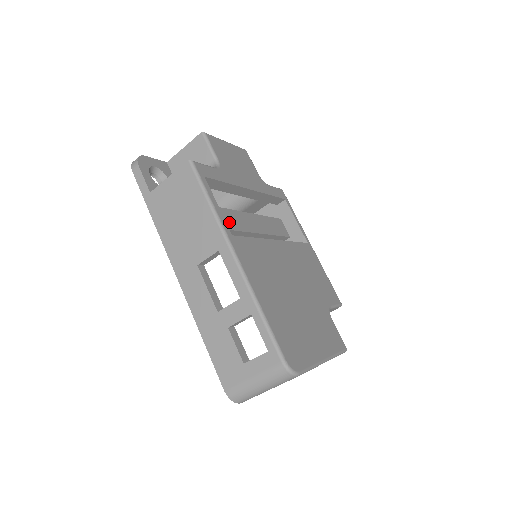
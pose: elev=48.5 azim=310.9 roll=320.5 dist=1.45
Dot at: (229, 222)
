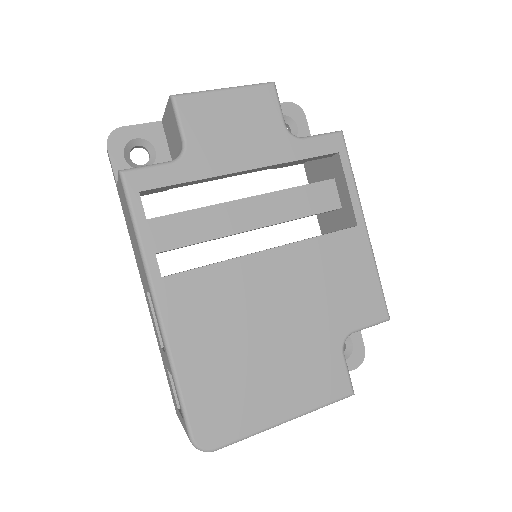
Dot at: (197, 230)
